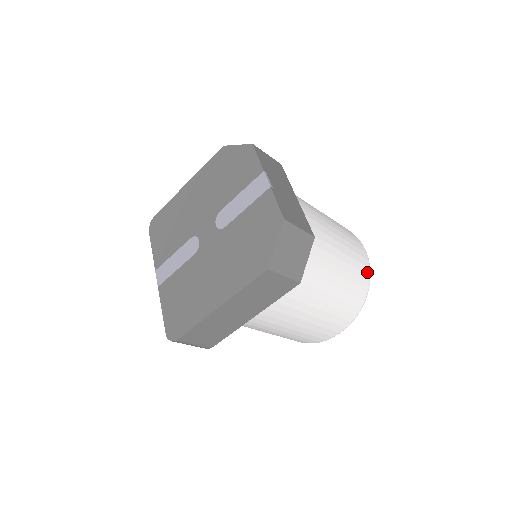
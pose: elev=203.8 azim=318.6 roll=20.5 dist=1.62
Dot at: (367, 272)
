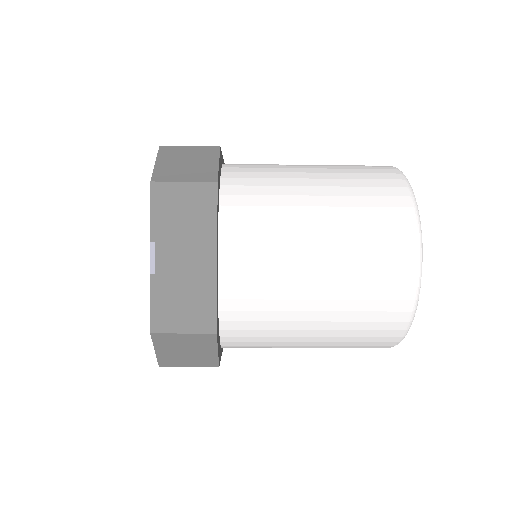
Dot at: (403, 308)
